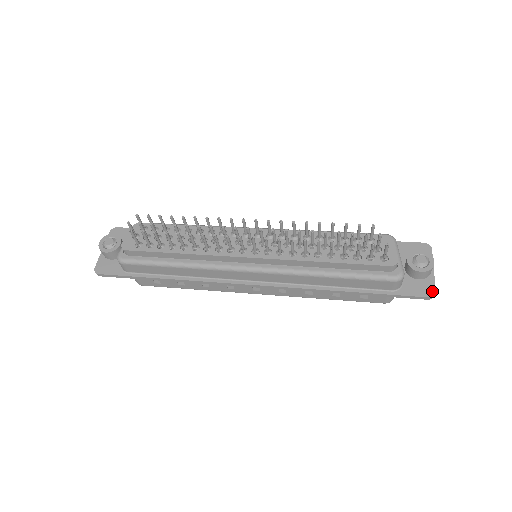
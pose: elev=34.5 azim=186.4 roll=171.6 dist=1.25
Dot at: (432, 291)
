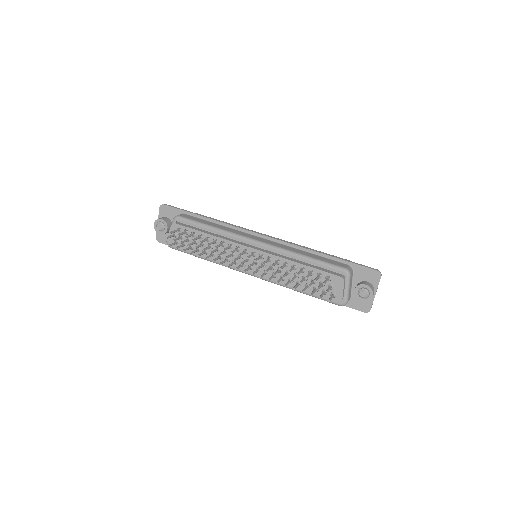
Dot at: (368, 309)
